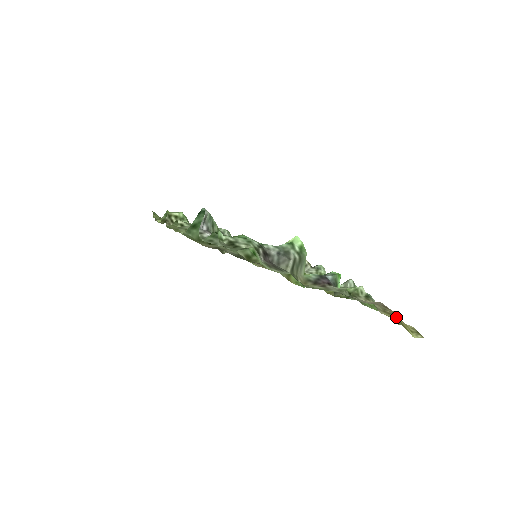
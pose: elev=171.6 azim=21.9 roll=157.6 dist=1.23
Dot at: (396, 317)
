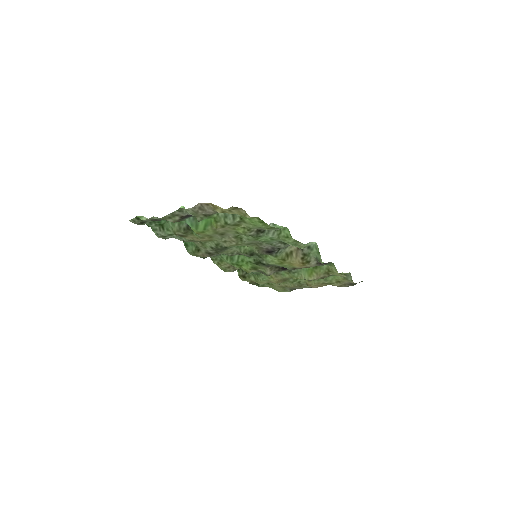
Dot at: (218, 207)
